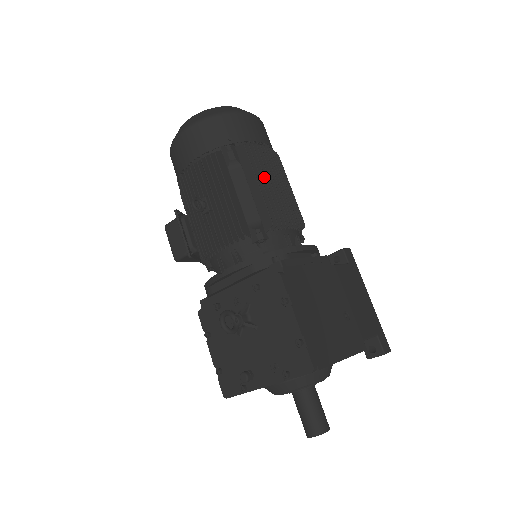
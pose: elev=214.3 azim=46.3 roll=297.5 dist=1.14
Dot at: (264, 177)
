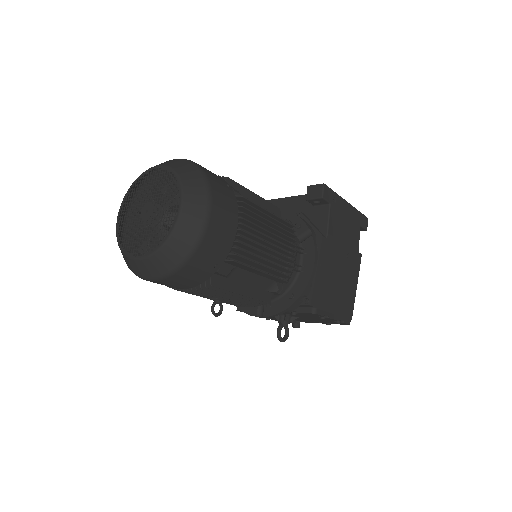
Dot at: (262, 260)
